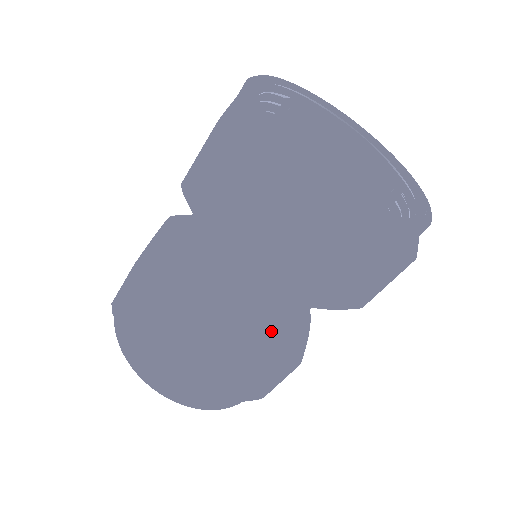
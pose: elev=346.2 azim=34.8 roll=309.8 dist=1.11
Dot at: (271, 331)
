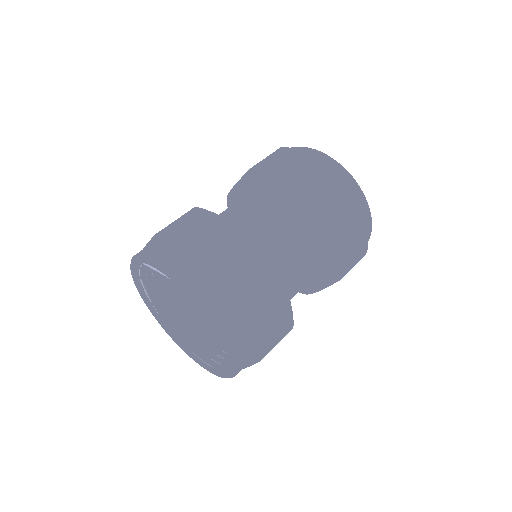
Dot at: (285, 280)
